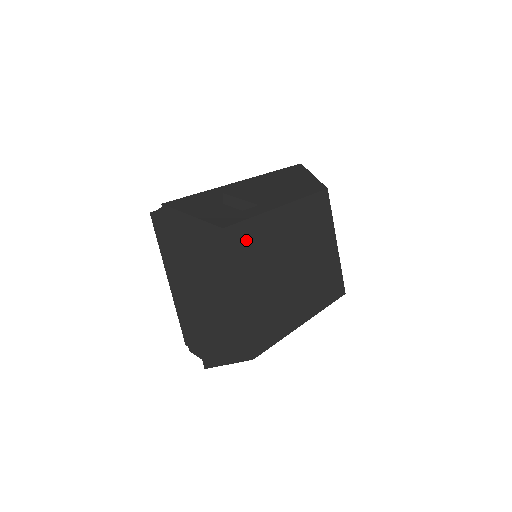
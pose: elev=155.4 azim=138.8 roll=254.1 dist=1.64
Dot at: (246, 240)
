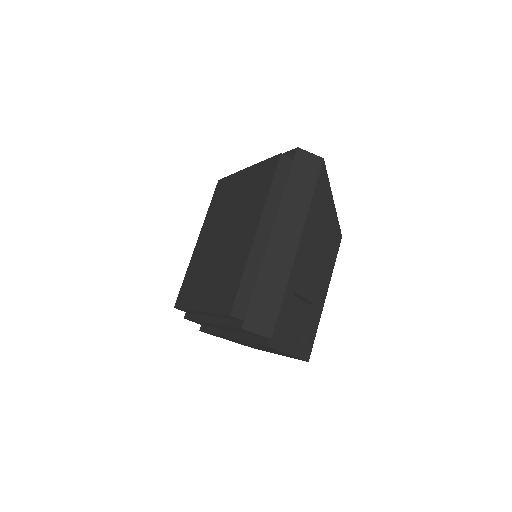
Dot at: occluded
